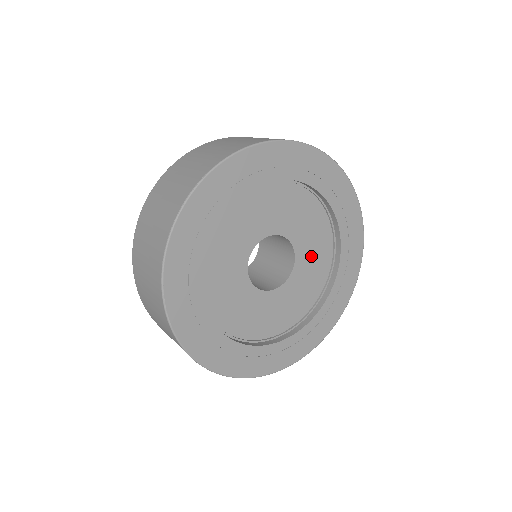
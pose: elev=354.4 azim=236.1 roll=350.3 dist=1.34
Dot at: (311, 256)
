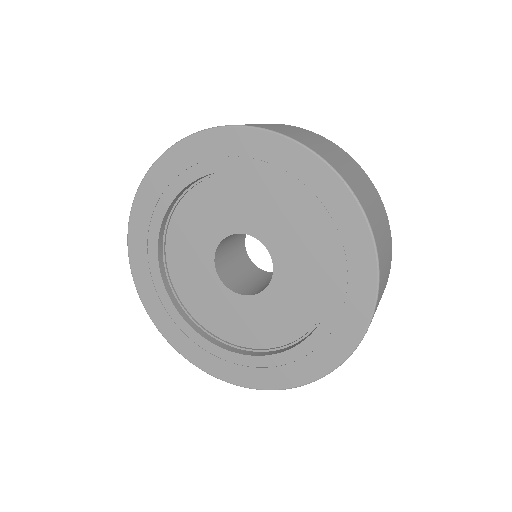
Dot at: (297, 261)
